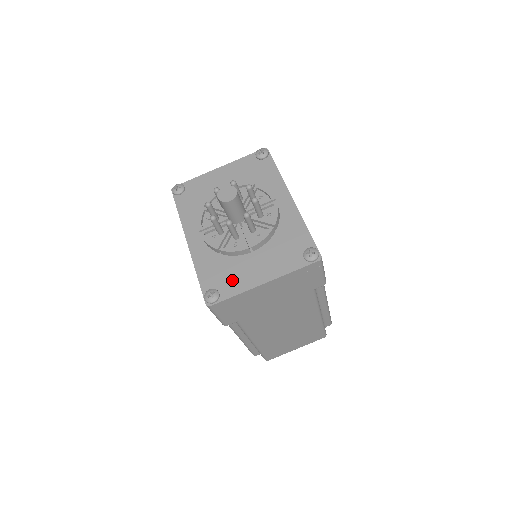
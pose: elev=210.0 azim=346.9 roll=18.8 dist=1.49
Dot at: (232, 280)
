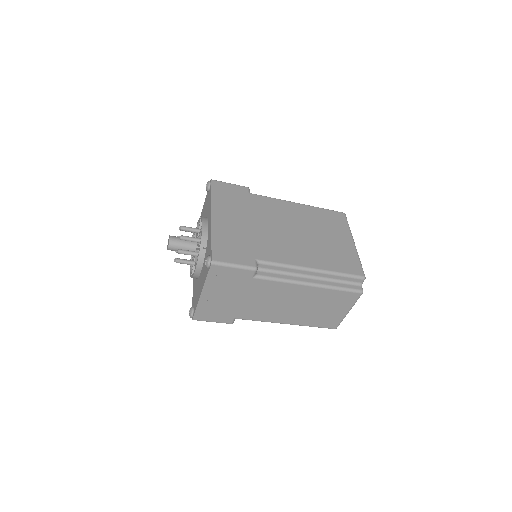
Dot at: (196, 297)
